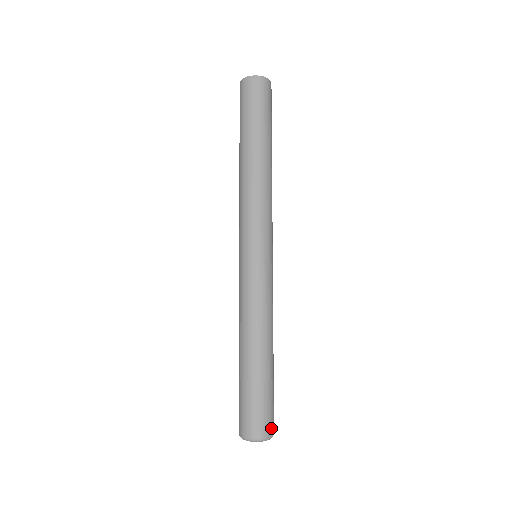
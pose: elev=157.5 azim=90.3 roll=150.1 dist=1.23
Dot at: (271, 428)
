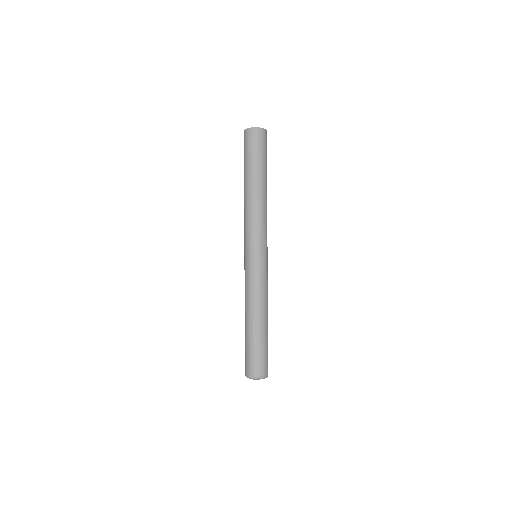
Dot at: (262, 372)
